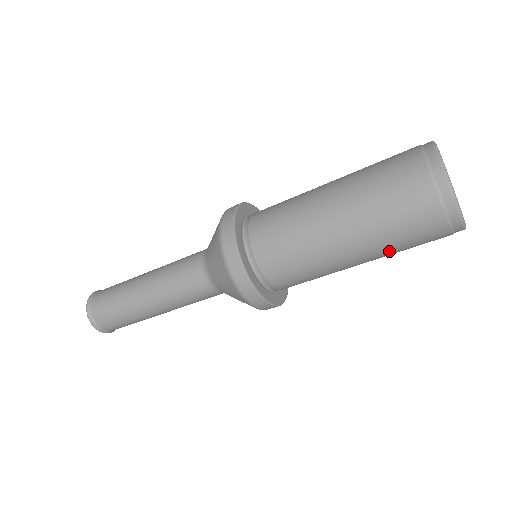
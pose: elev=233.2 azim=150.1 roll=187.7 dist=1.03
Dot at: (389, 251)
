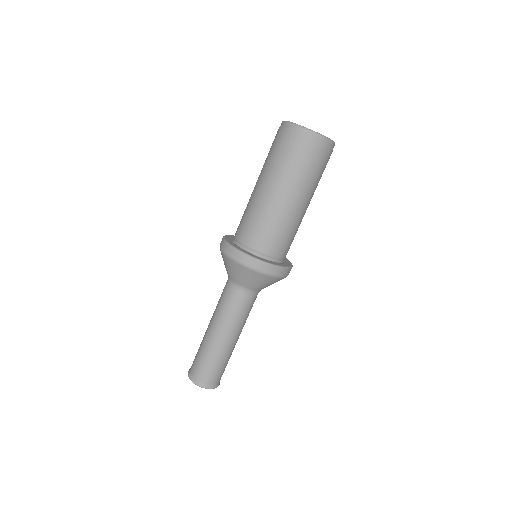
Dot at: (310, 184)
